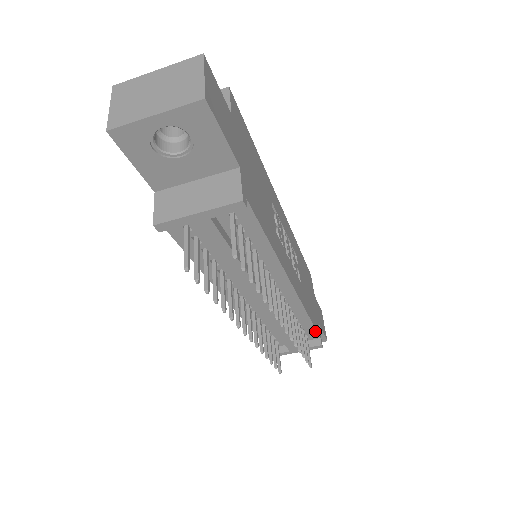
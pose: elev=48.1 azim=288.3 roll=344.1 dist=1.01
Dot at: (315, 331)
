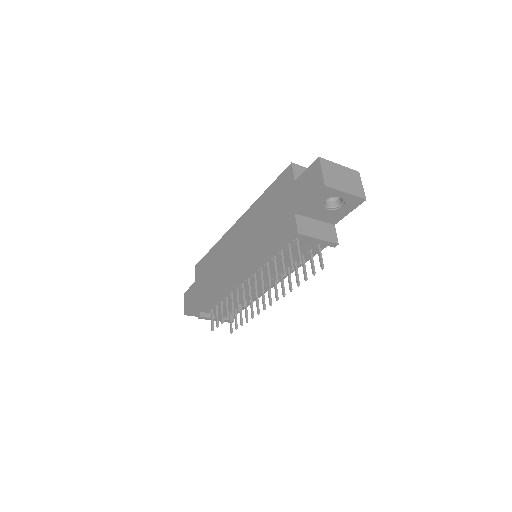
Dot at: occluded
